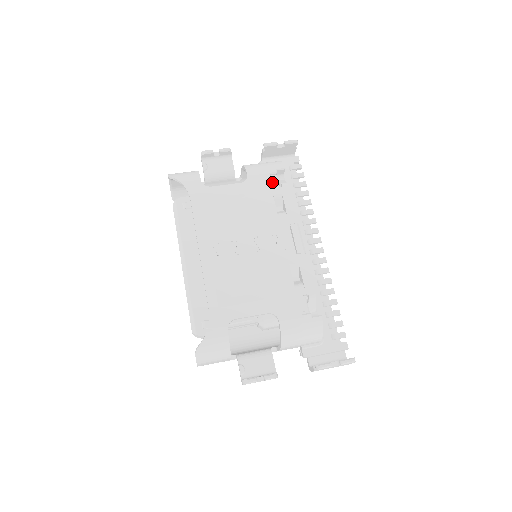
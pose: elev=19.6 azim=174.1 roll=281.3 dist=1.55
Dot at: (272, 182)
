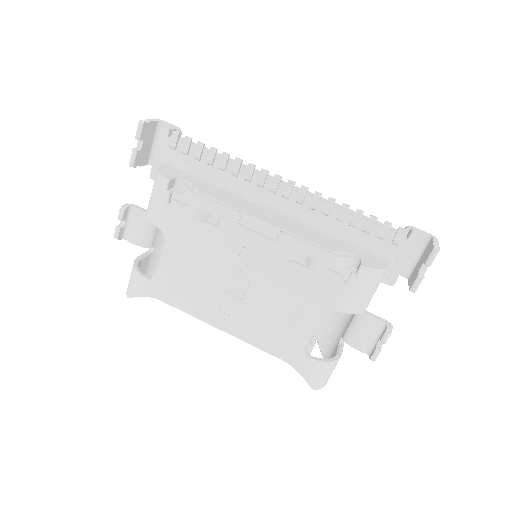
Dot at: (179, 208)
